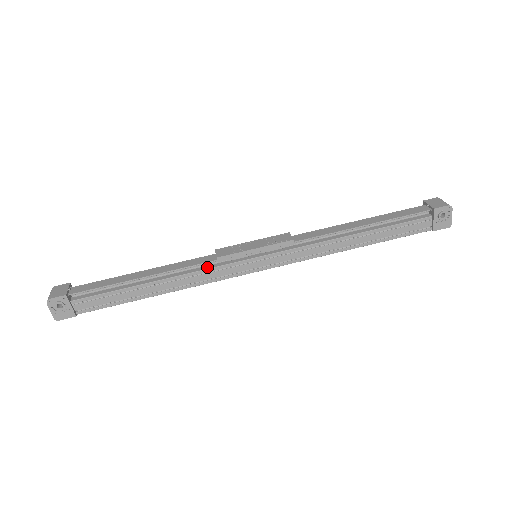
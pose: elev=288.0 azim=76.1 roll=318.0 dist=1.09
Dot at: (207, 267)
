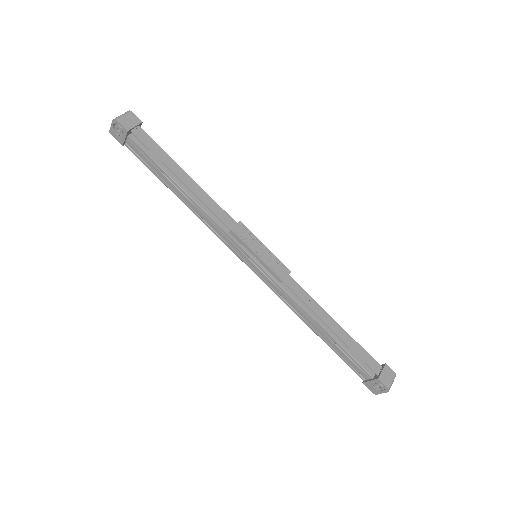
Dot at: (221, 225)
